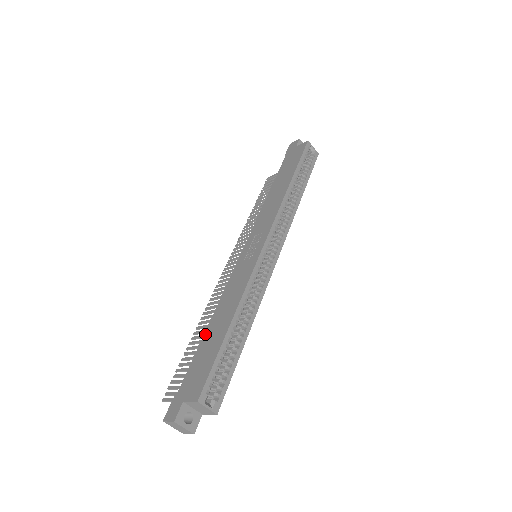
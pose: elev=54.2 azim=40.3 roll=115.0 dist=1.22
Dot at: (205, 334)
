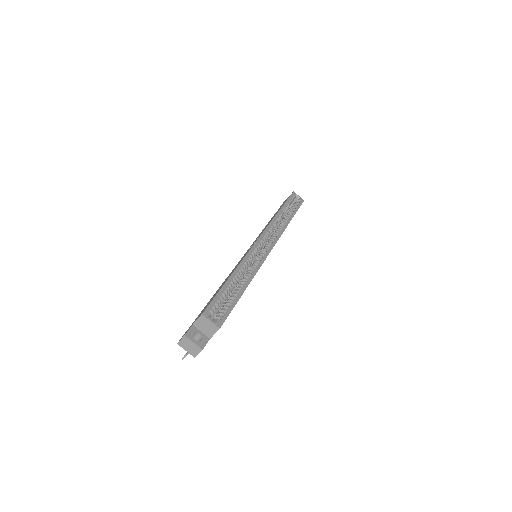
Dot at: (213, 295)
